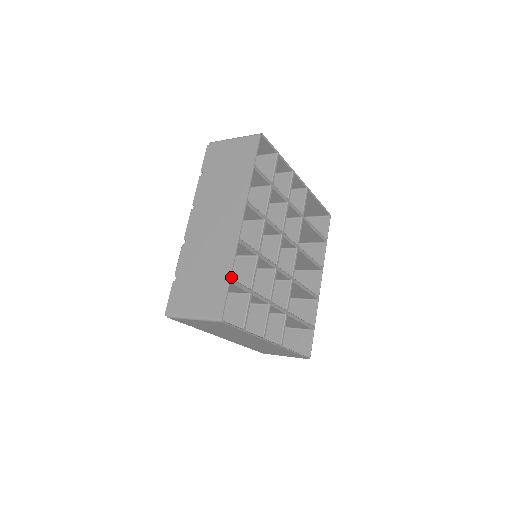
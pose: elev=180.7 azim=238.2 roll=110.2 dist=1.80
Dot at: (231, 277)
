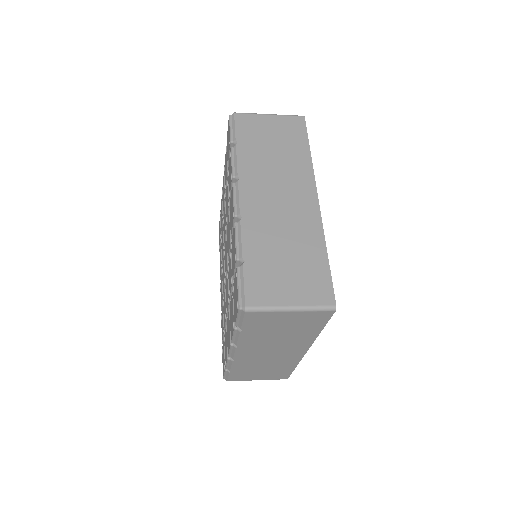
Dot at: (328, 259)
